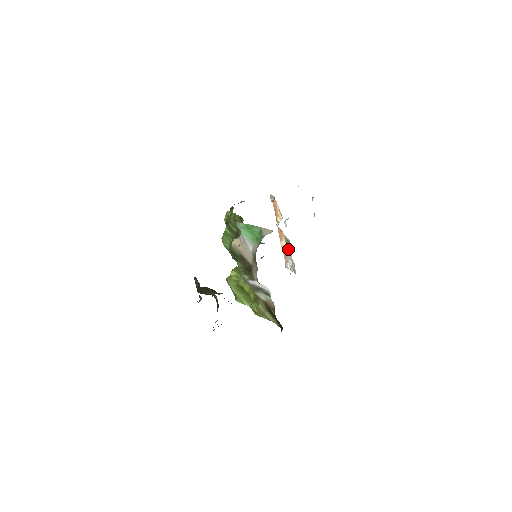
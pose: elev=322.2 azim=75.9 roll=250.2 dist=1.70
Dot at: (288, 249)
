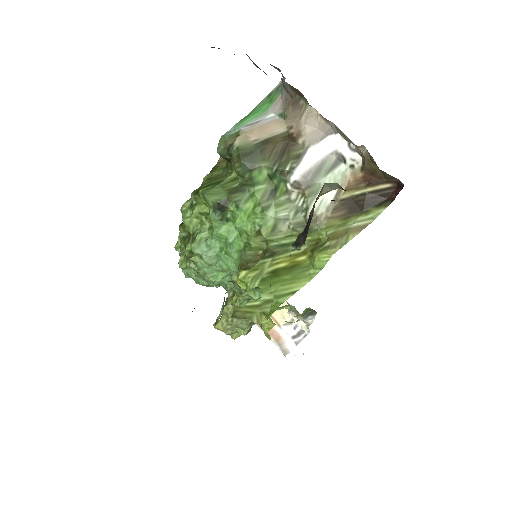
Dot at: occluded
